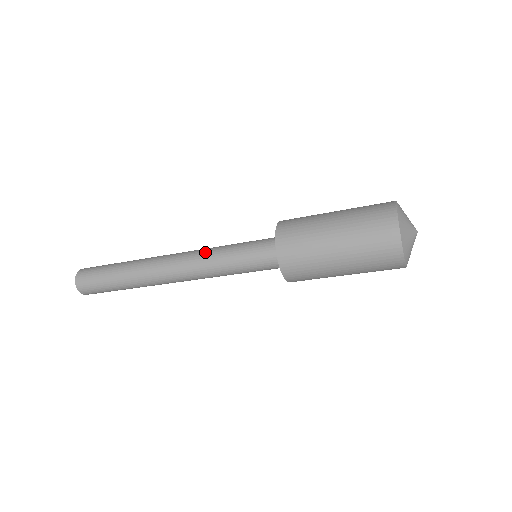
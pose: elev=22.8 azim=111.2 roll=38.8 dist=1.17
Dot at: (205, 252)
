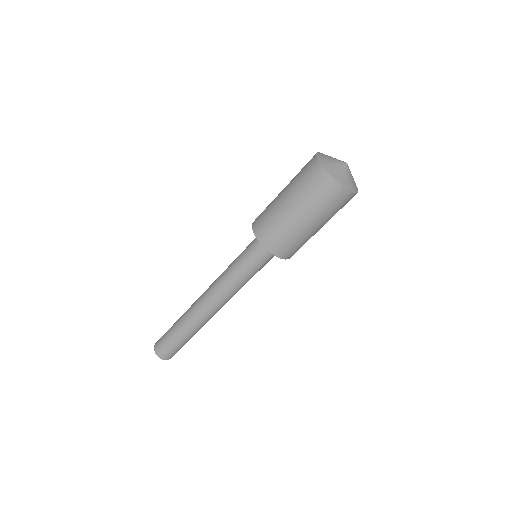
Dot at: occluded
